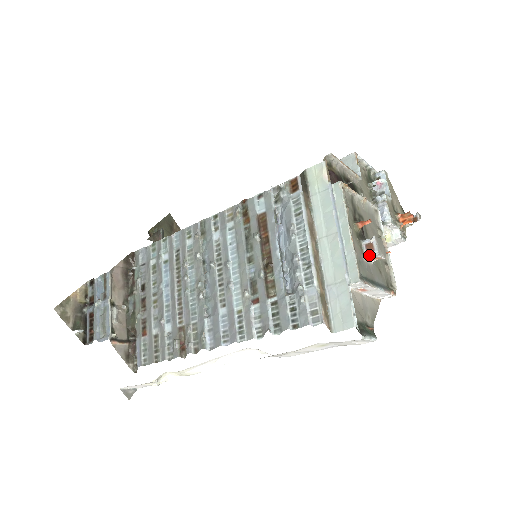
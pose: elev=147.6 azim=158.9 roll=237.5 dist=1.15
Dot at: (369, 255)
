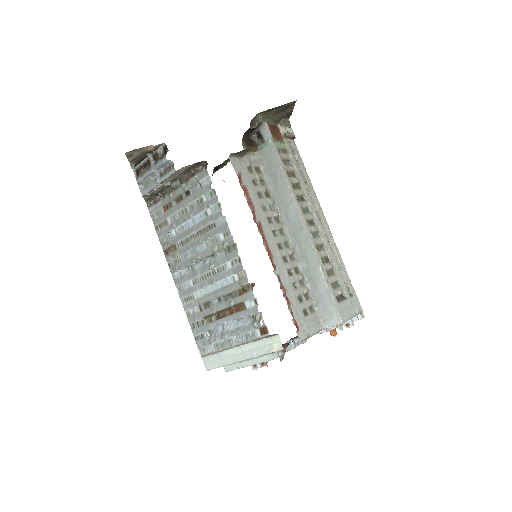
Dot at: occluded
